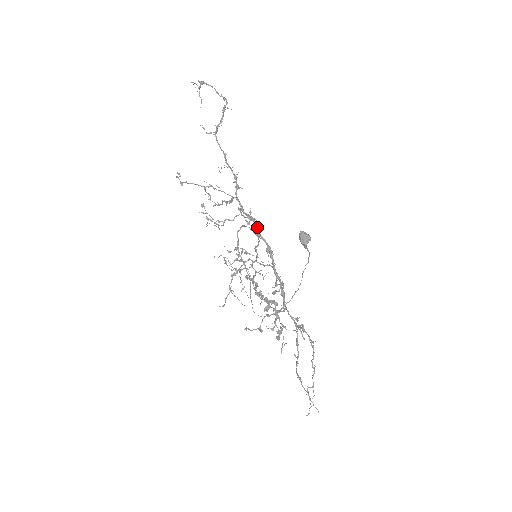
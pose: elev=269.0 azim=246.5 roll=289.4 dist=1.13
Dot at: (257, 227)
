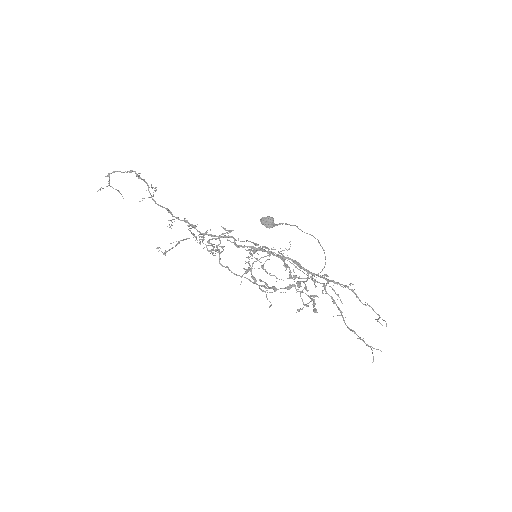
Dot at: occluded
